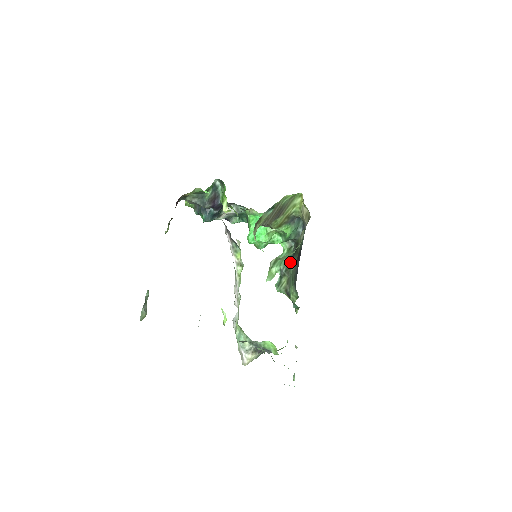
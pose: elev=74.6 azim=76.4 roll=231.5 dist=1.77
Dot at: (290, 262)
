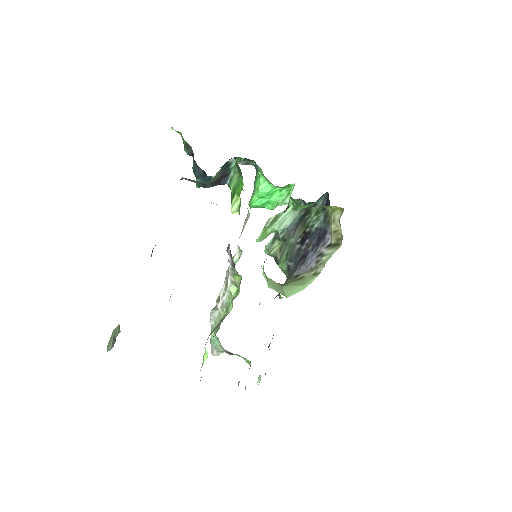
Dot at: (292, 230)
